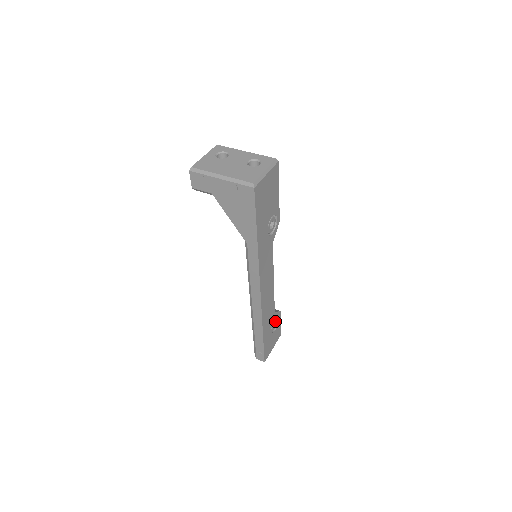
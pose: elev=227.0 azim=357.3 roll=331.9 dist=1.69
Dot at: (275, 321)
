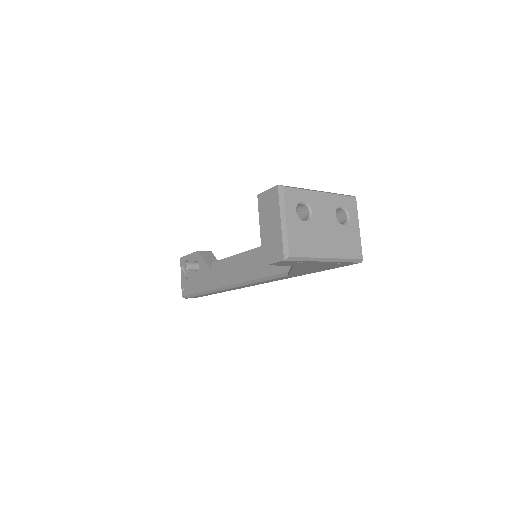
Dot at: occluded
